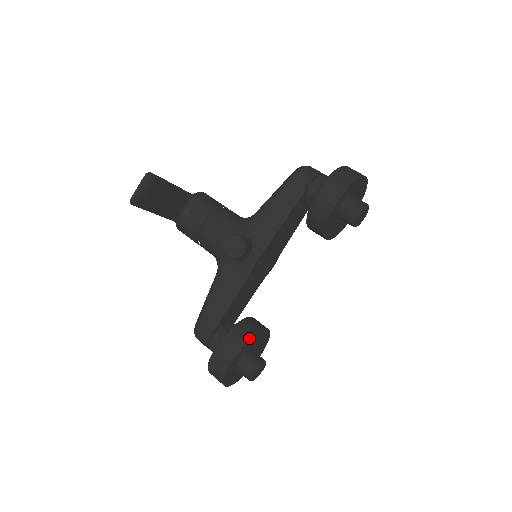
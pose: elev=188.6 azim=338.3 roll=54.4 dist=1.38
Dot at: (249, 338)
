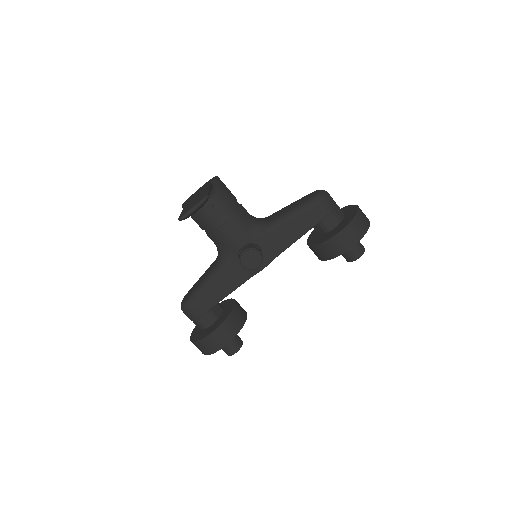
Dot at: (239, 329)
